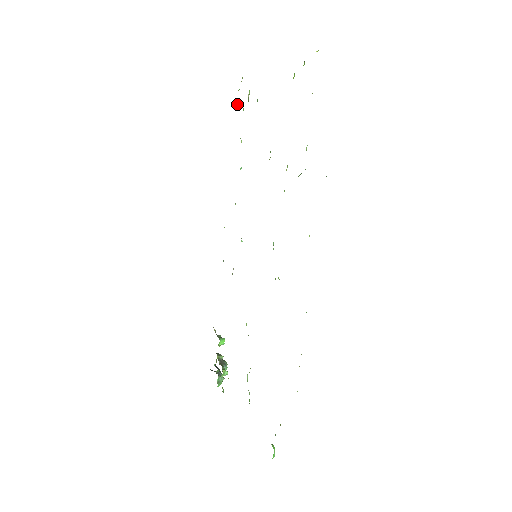
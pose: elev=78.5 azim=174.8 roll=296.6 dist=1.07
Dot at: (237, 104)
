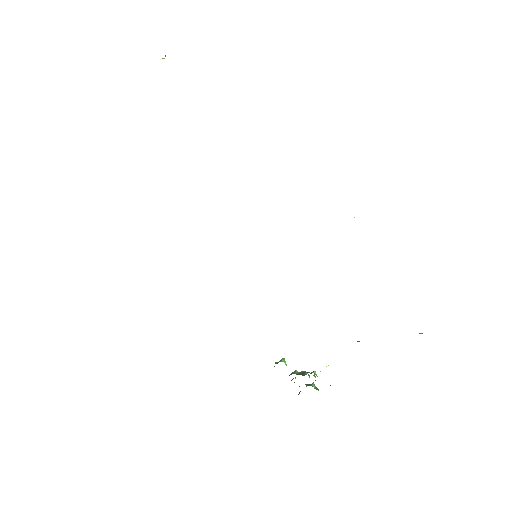
Dot at: occluded
